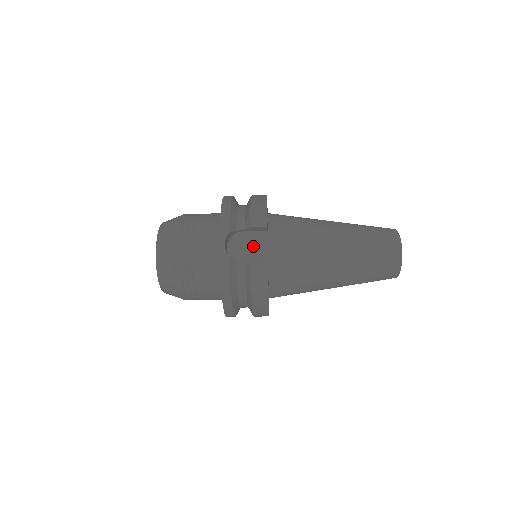
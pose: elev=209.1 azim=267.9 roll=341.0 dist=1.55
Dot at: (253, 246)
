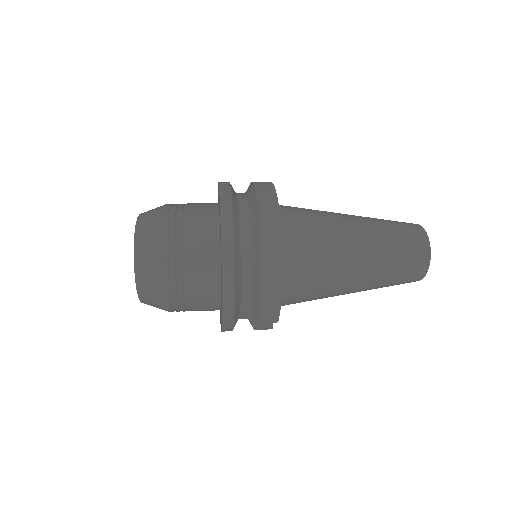
Dot at: occluded
